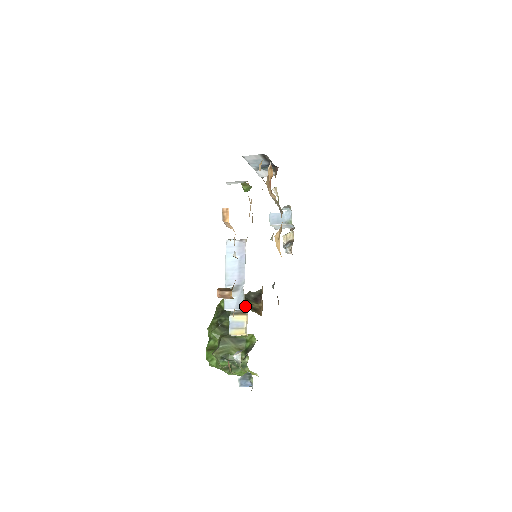
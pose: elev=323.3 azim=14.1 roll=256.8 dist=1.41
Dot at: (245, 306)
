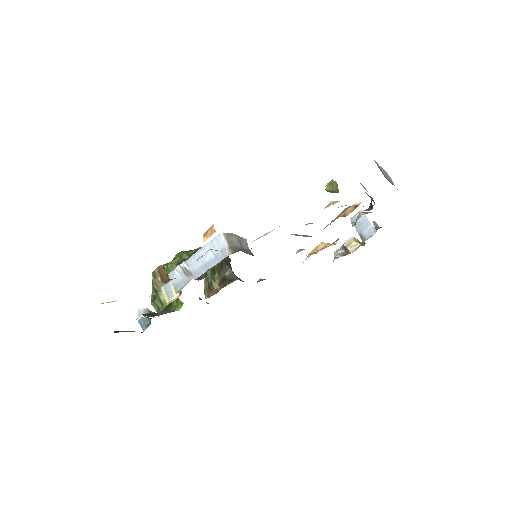
Dot at: (206, 278)
